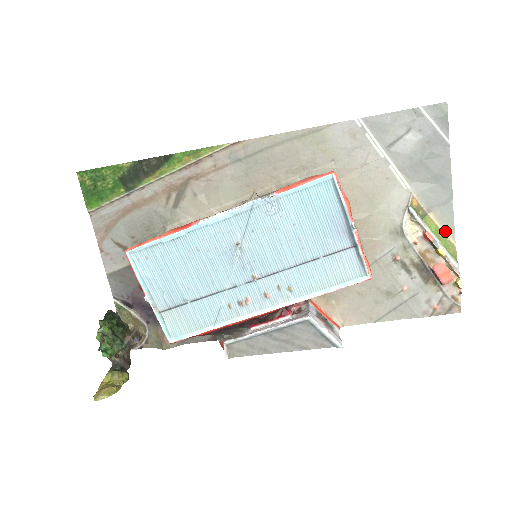
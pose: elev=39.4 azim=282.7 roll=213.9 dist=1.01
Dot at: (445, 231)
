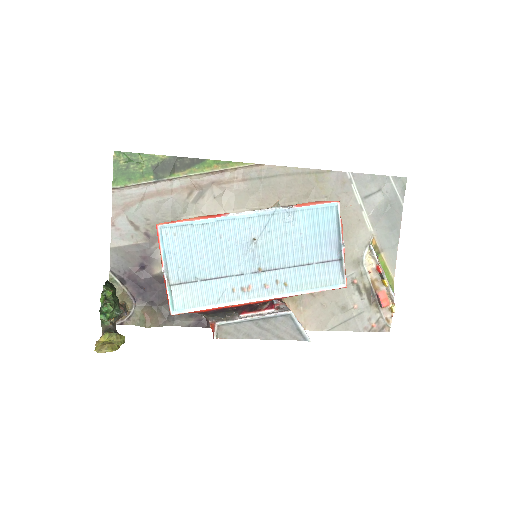
Dot at: (389, 268)
